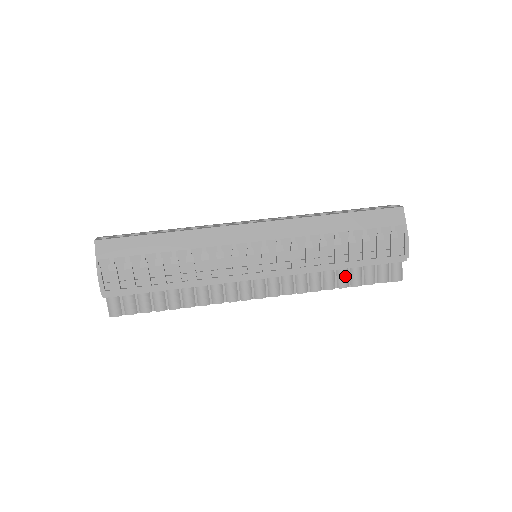
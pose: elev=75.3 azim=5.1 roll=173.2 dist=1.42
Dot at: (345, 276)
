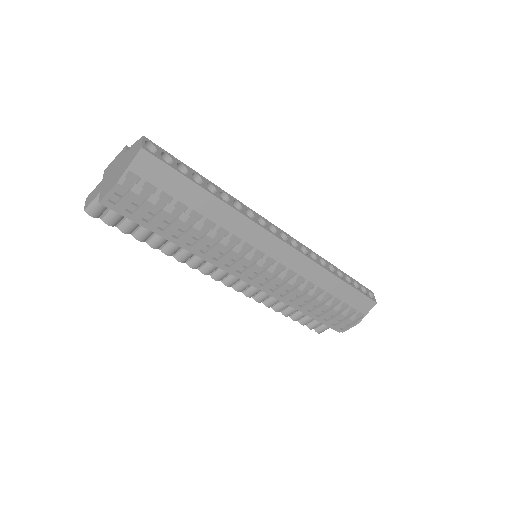
Dot at: (295, 311)
